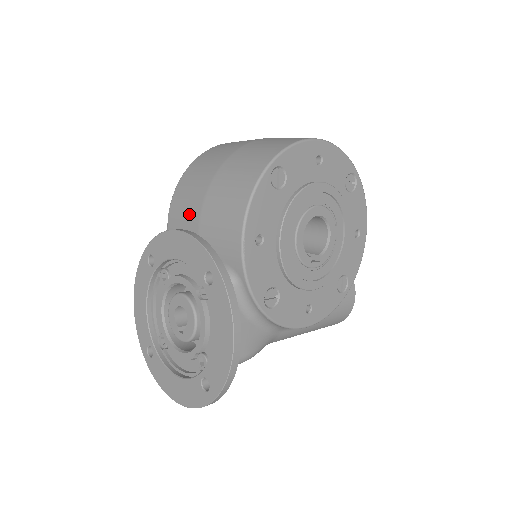
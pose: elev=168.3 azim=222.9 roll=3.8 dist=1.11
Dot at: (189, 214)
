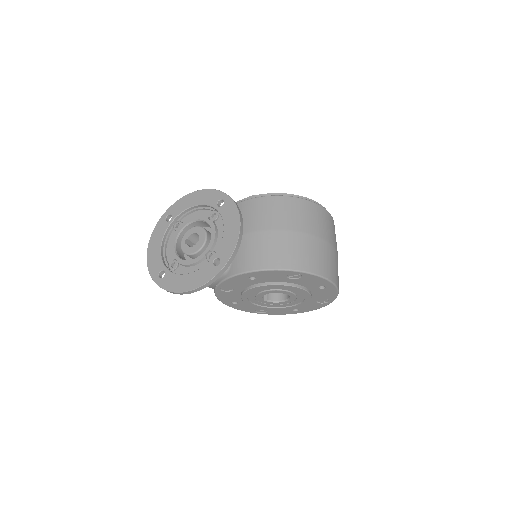
Dot at: (257, 220)
